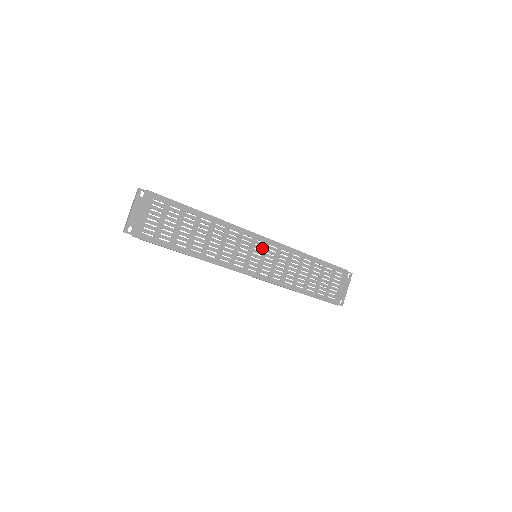
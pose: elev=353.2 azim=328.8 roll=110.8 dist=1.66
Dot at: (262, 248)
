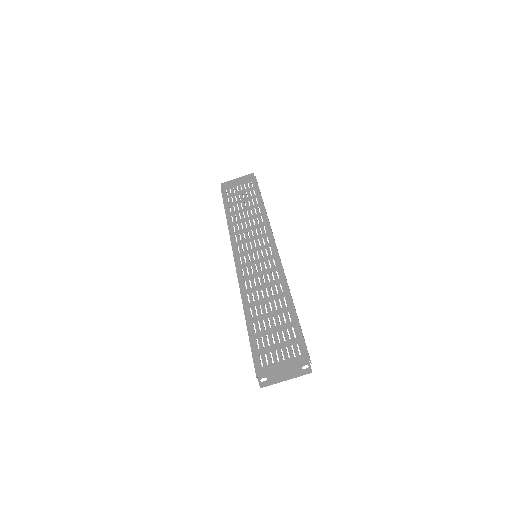
Dot at: (266, 255)
